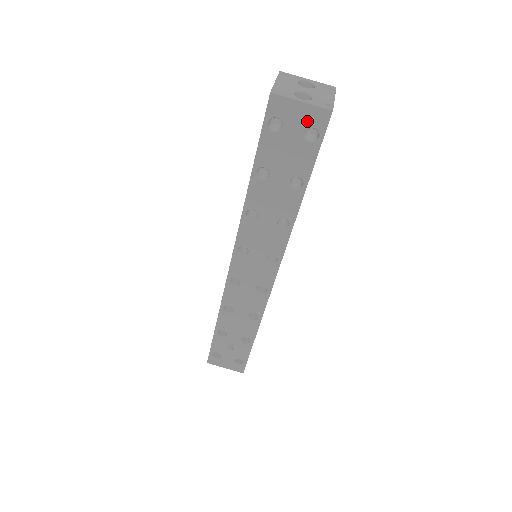
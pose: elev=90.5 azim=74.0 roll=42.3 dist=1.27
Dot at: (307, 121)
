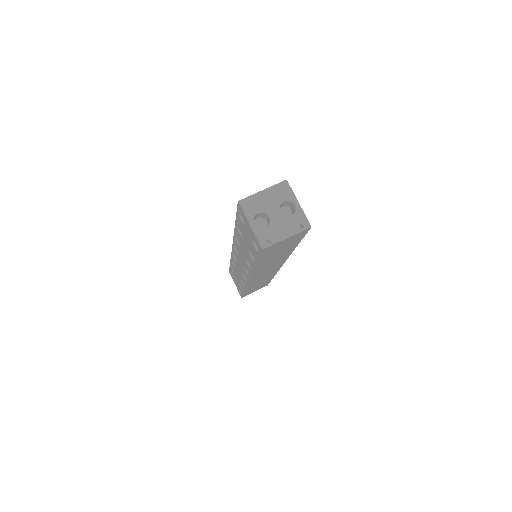
Dot at: (253, 237)
